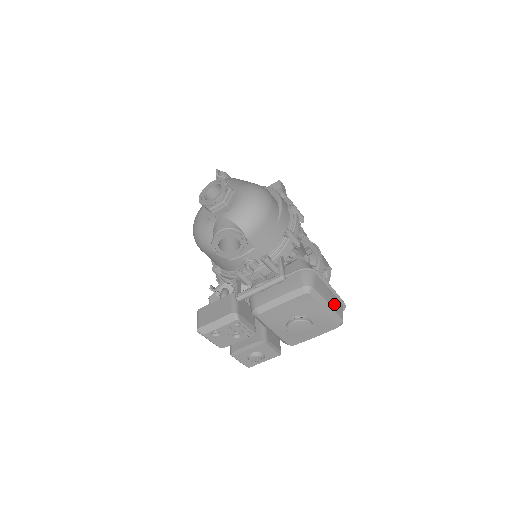
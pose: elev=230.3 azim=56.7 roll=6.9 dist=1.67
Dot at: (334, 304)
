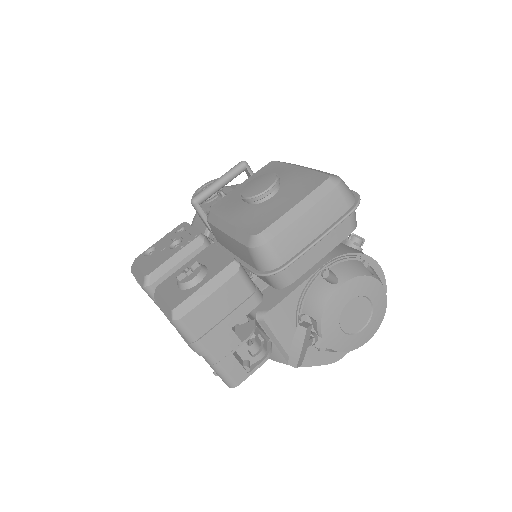
Dot at: occluded
